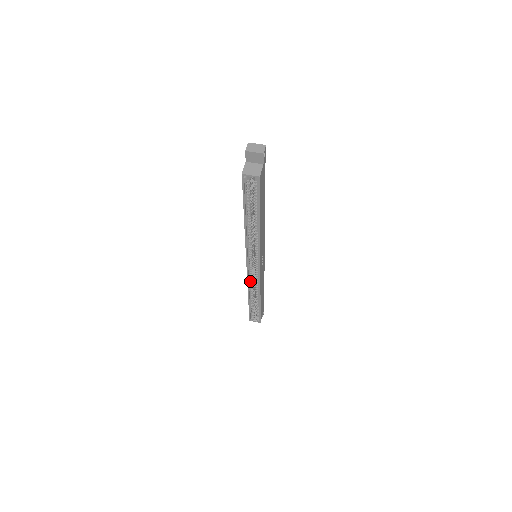
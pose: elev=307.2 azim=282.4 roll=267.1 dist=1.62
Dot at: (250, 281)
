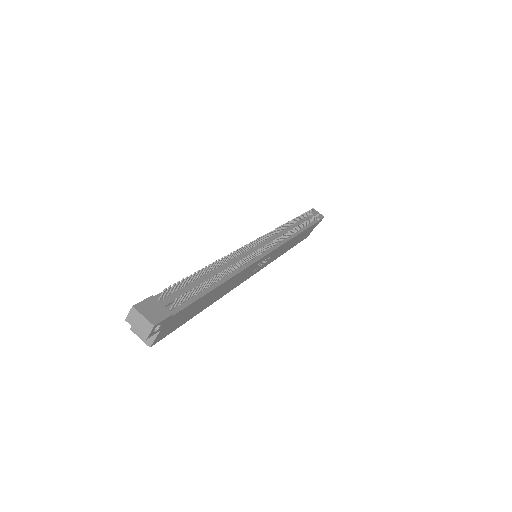
Dot at: occluded
